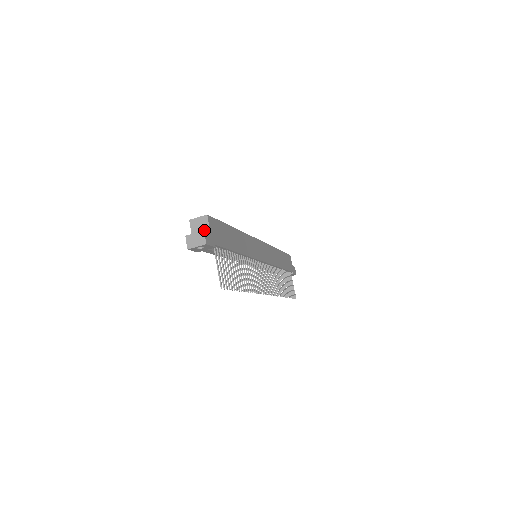
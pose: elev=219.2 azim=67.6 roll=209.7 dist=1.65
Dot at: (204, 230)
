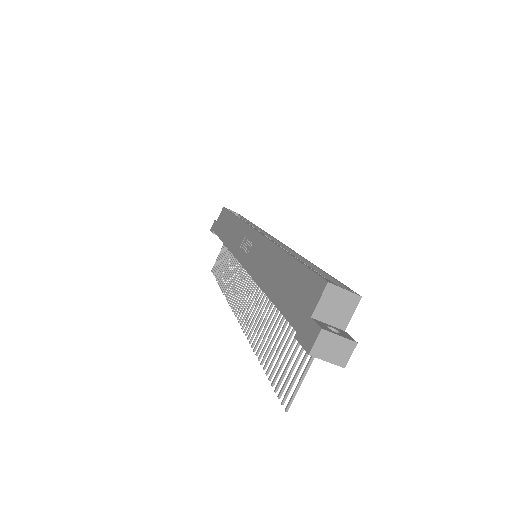
Dot at: (339, 319)
